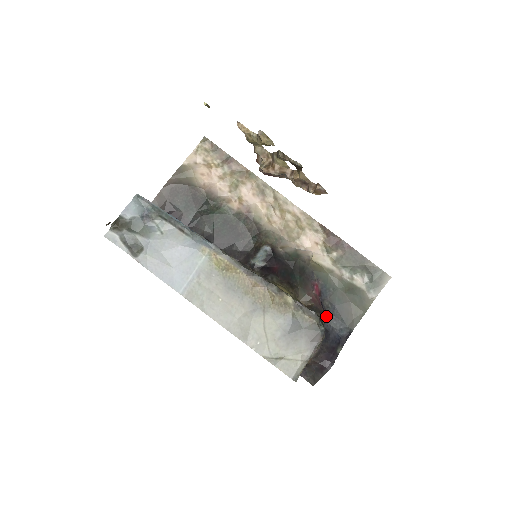
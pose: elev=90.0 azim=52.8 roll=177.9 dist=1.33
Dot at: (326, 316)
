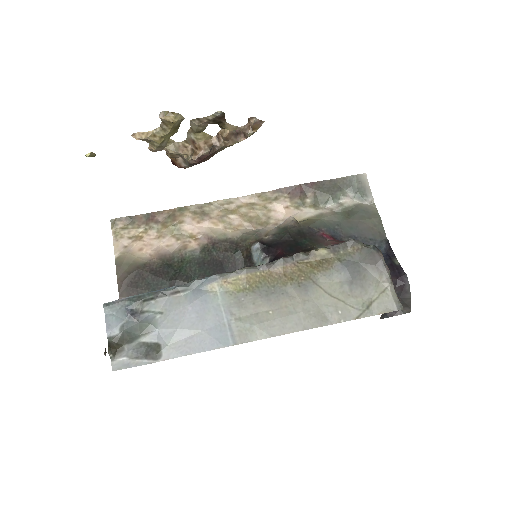
Dot at: occluded
